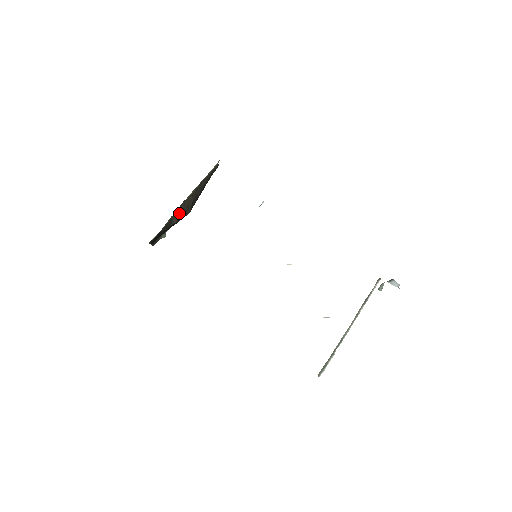
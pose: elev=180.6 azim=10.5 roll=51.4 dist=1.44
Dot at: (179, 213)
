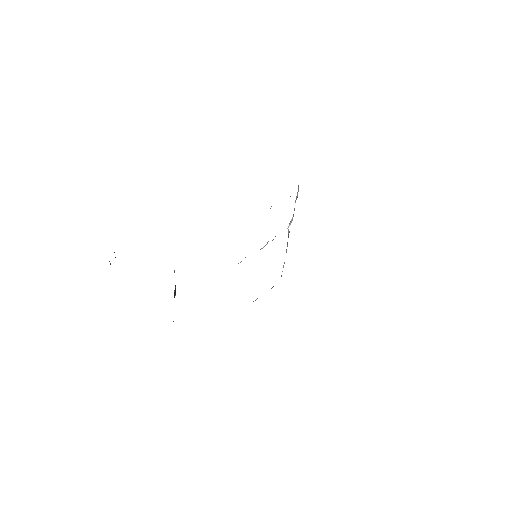
Dot at: (174, 290)
